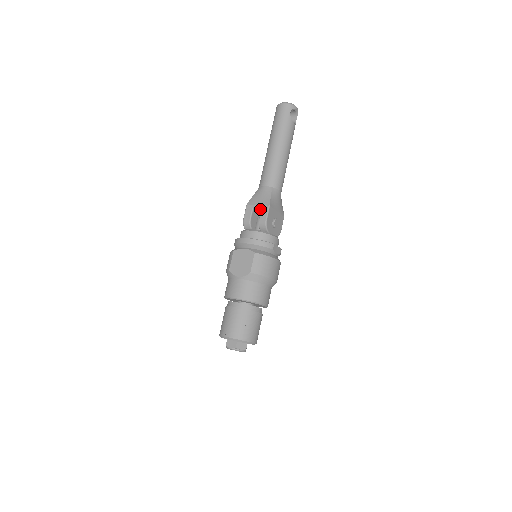
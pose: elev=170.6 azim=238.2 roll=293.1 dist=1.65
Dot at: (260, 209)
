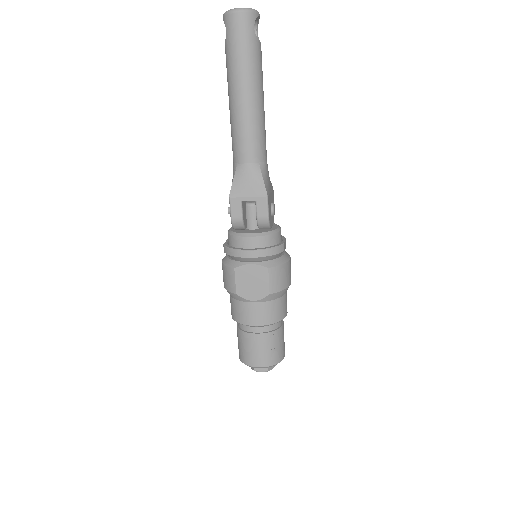
Dot at: (251, 200)
